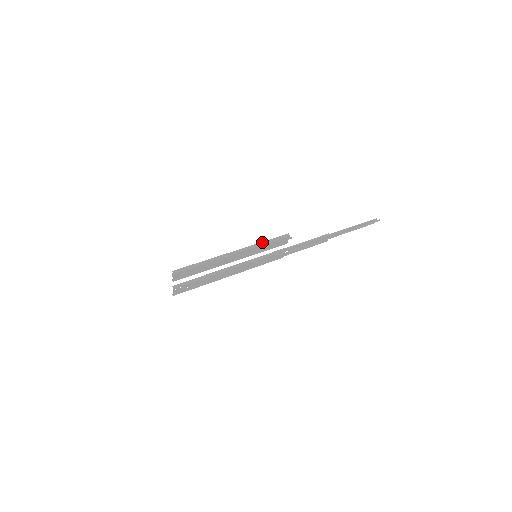
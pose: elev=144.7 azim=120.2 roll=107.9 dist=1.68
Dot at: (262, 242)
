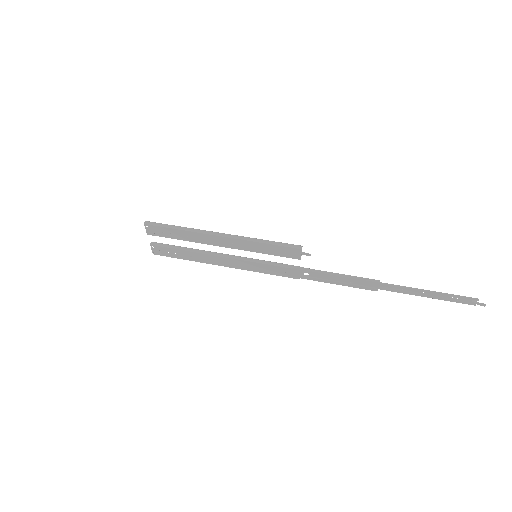
Dot at: (261, 239)
